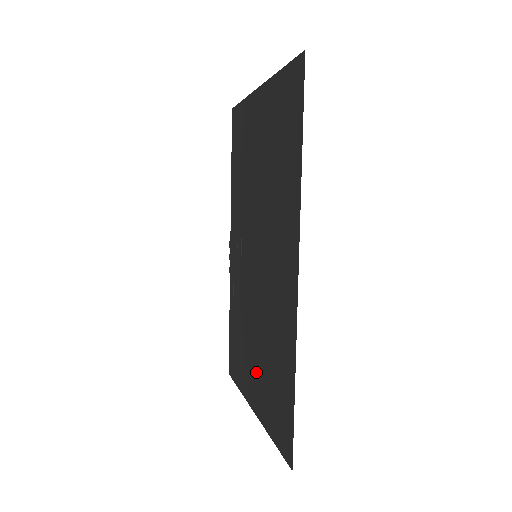
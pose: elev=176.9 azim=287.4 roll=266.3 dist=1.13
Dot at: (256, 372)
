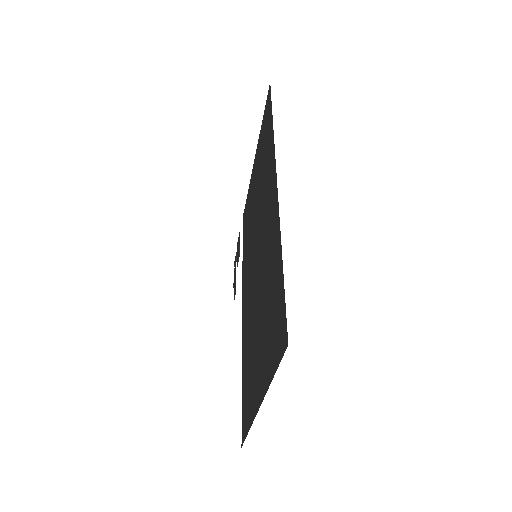
Dot at: (259, 353)
